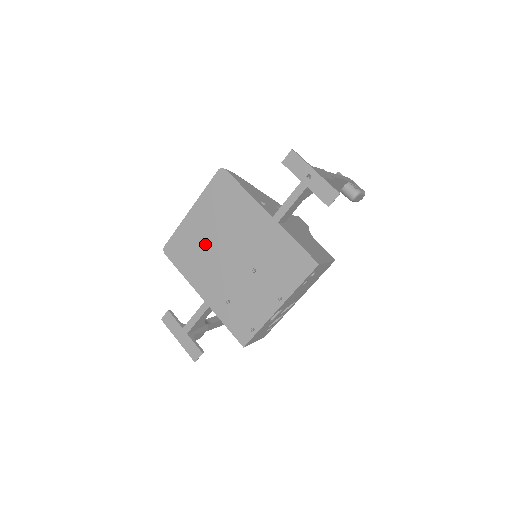
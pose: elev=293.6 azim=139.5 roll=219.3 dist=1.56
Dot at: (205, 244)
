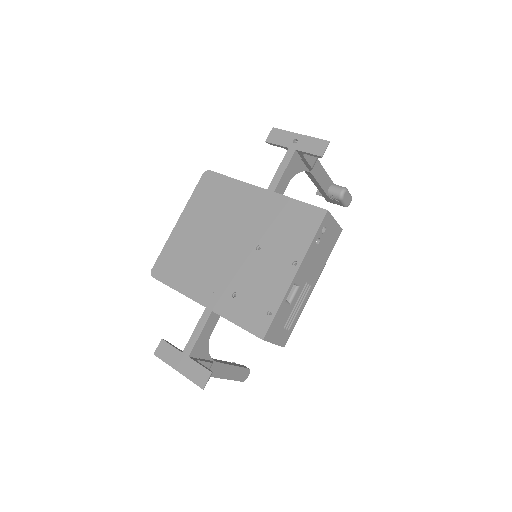
Dot at: (198, 246)
